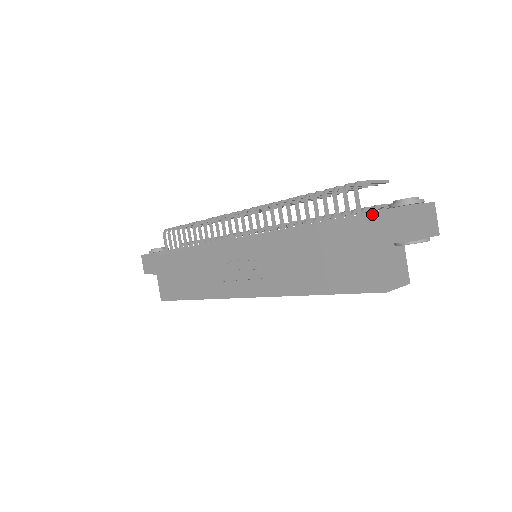
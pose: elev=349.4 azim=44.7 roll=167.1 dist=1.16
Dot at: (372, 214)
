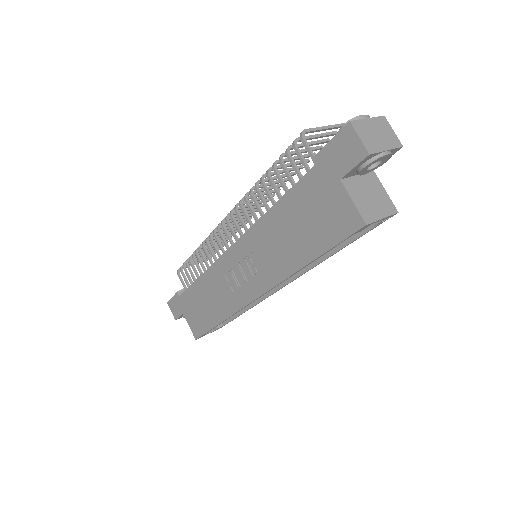
Dot at: (321, 152)
